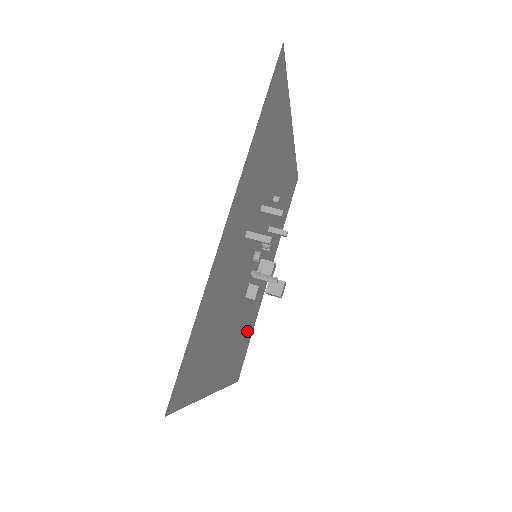
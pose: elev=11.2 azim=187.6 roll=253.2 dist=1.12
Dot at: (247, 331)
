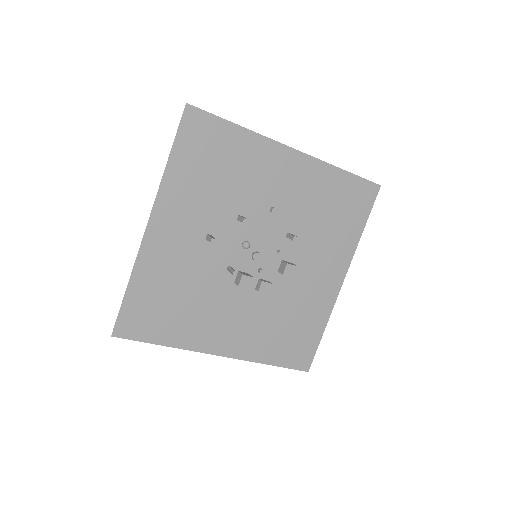
Dot at: (299, 325)
